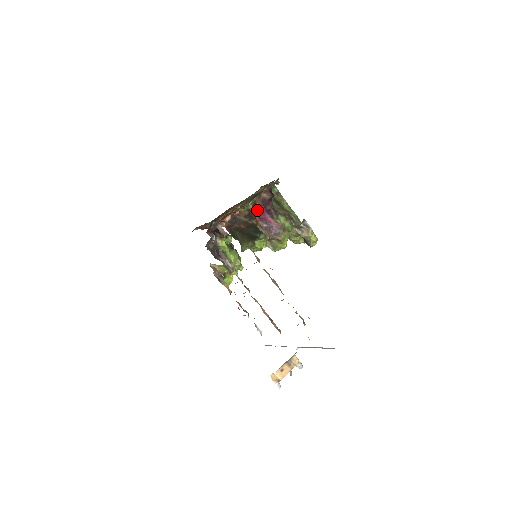
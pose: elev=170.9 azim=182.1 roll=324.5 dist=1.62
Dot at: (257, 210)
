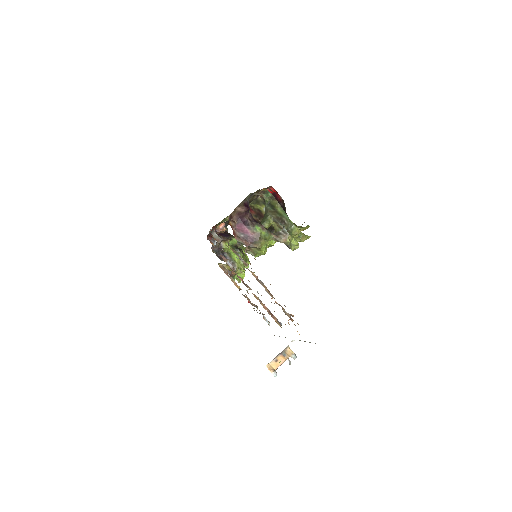
Dot at: (234, 222)
